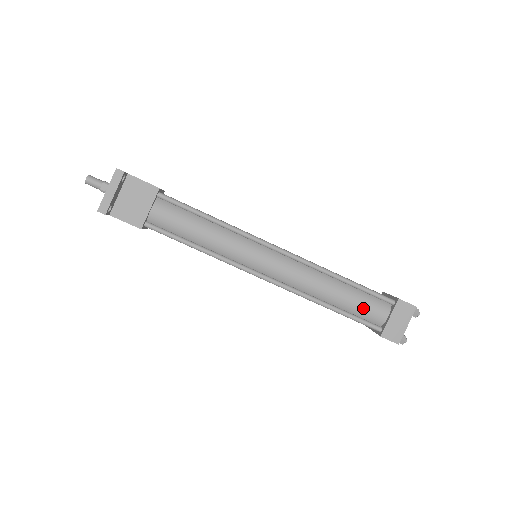
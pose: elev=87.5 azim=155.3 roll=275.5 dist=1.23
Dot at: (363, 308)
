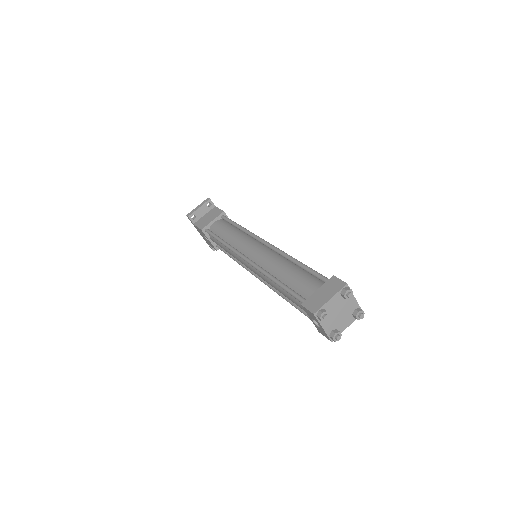
Dot at: (301, 283)
